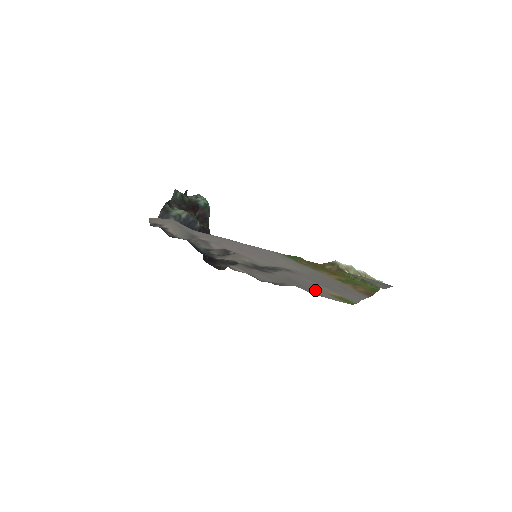
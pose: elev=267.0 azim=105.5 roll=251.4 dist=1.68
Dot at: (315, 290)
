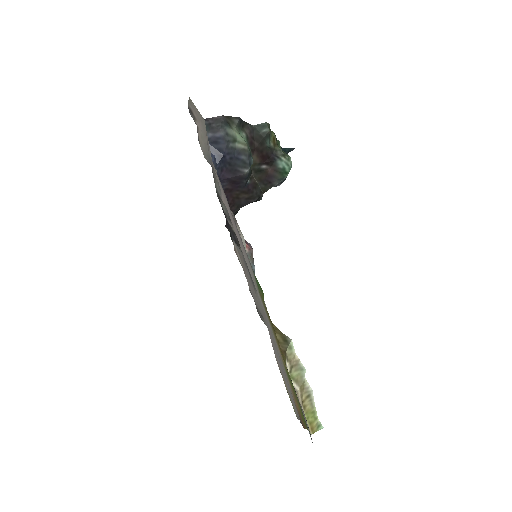
Dot at: occluded
